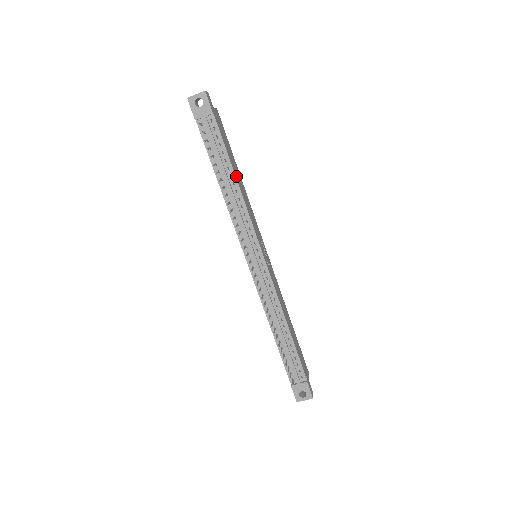
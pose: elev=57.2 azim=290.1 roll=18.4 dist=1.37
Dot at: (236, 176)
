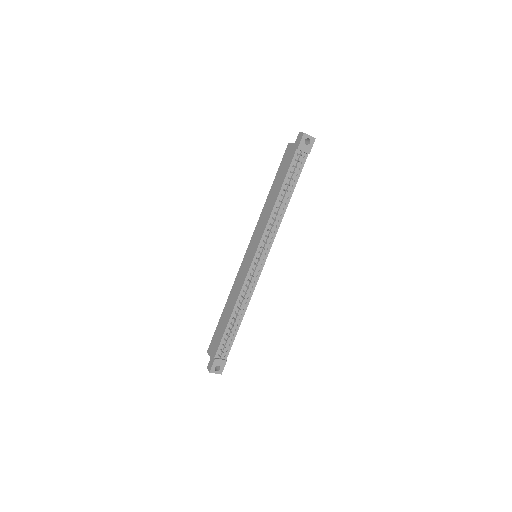
Dot at: (289, 199)
